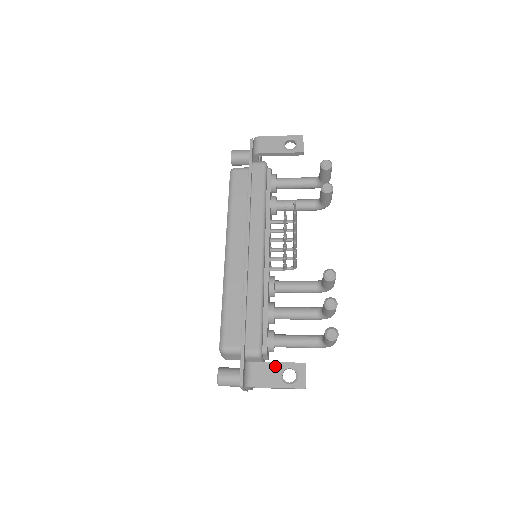
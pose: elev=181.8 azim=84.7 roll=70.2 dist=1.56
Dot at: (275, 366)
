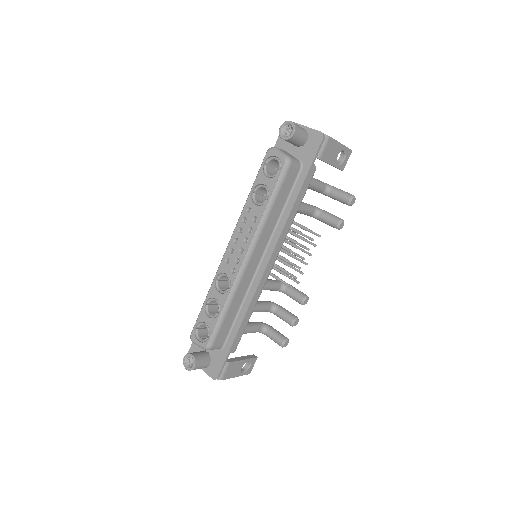
Dot at: (242, 363)
